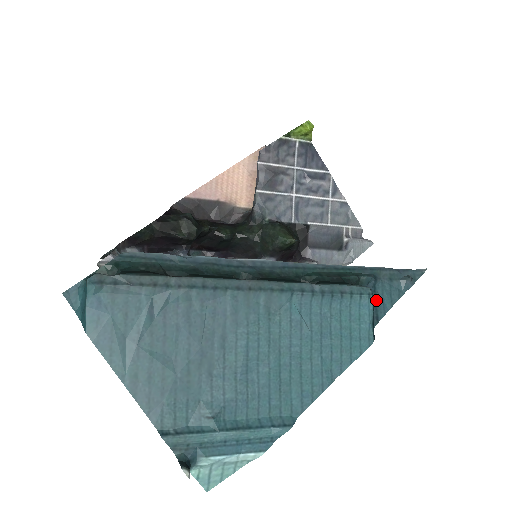
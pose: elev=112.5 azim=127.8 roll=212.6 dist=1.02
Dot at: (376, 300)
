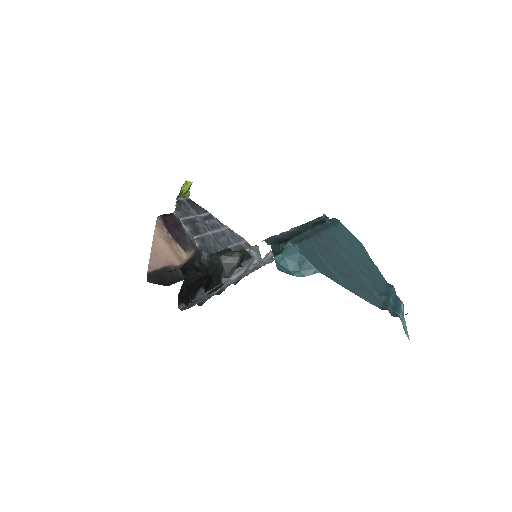
Dot at: occluded
